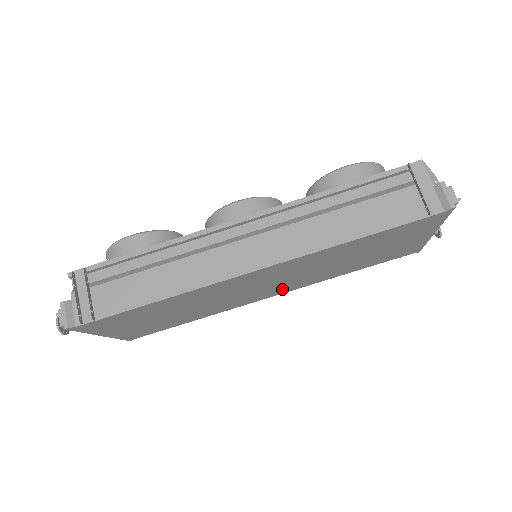
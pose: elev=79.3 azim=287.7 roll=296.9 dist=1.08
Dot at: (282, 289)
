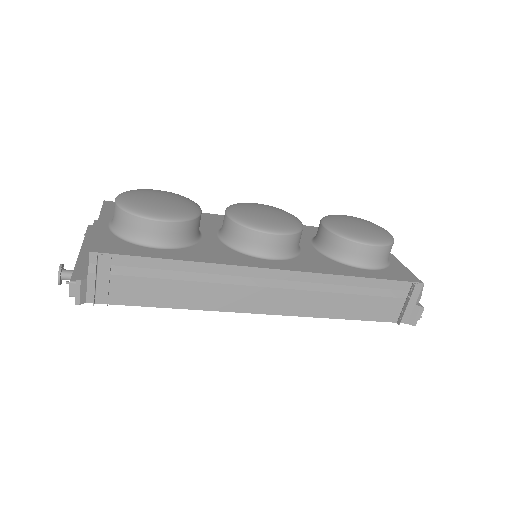
Dot at: occluded
